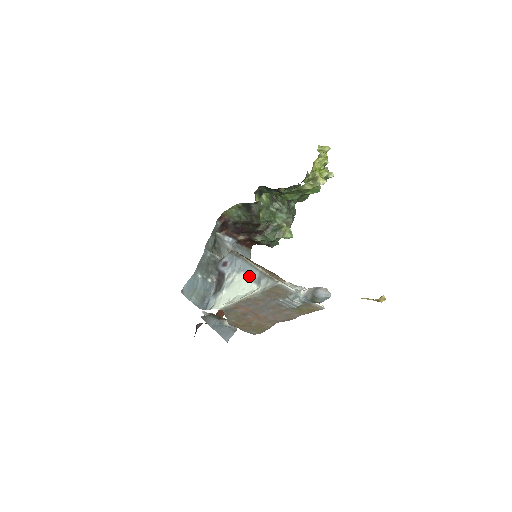
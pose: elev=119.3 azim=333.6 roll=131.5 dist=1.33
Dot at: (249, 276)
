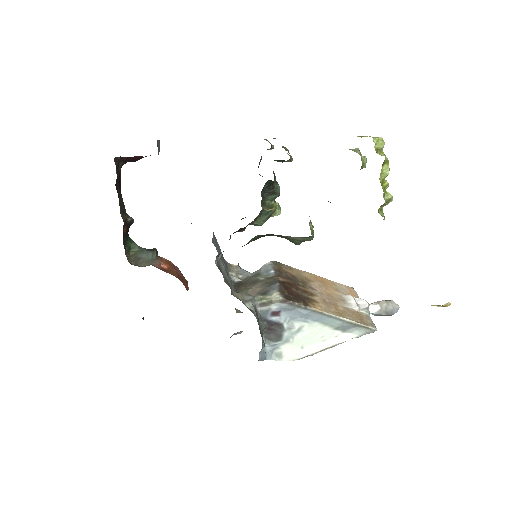
Dot at: (329, 326)
